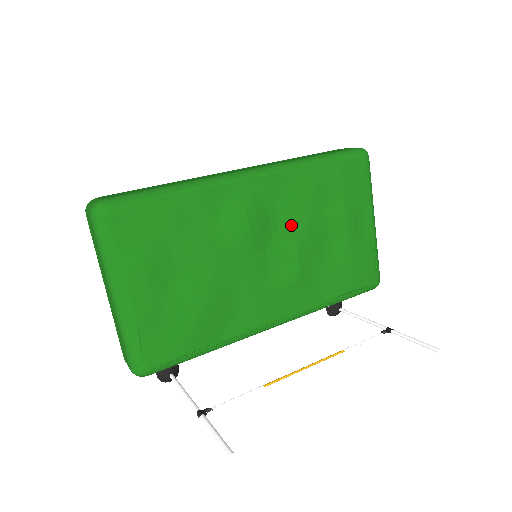
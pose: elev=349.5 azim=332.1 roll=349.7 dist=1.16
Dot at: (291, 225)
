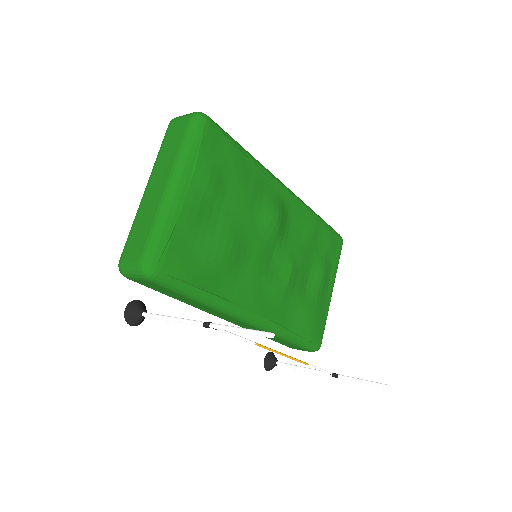
Dot at: (295, 244)
